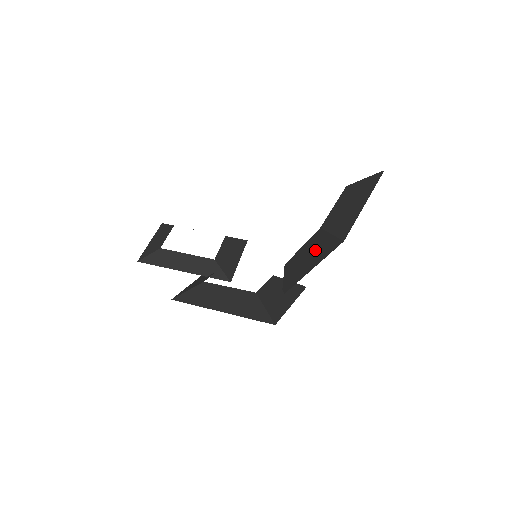
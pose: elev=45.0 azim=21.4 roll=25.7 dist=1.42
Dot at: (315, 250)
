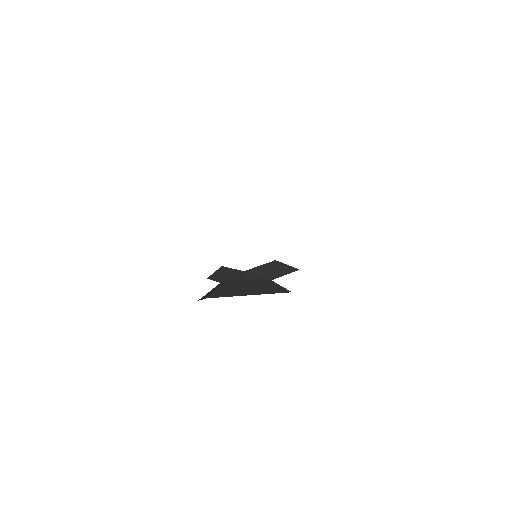
Dot at: occluded
